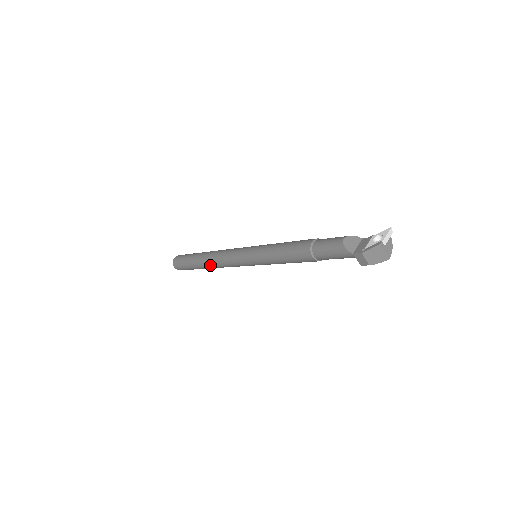
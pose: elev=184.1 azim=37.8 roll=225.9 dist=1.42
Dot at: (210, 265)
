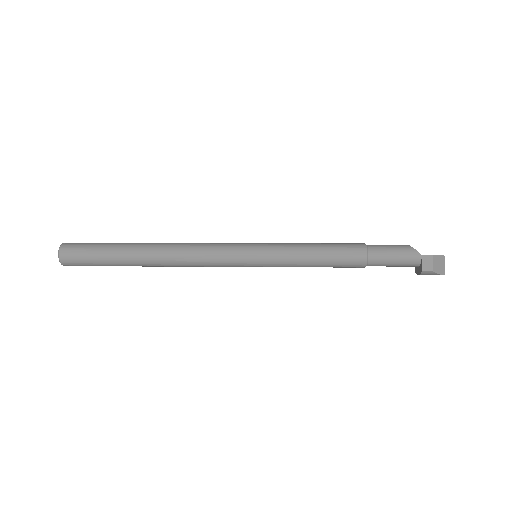
Dot at: (163, 253)
